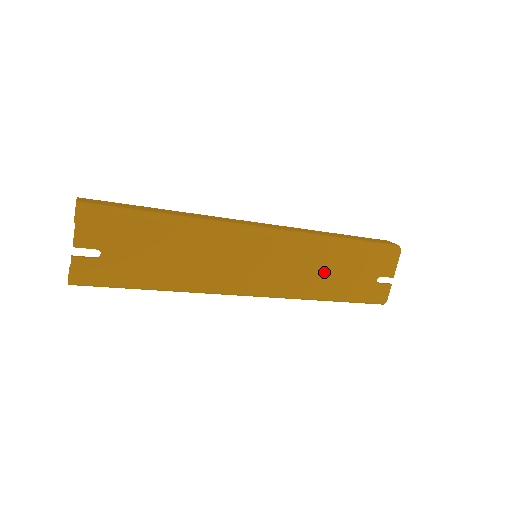
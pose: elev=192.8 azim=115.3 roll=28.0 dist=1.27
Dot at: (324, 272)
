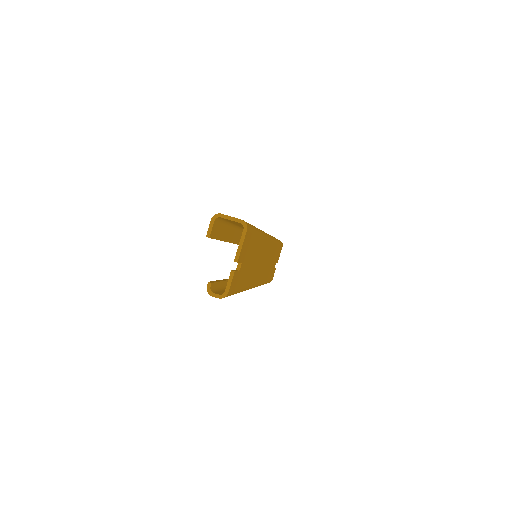
Dot at: (270, 264)
